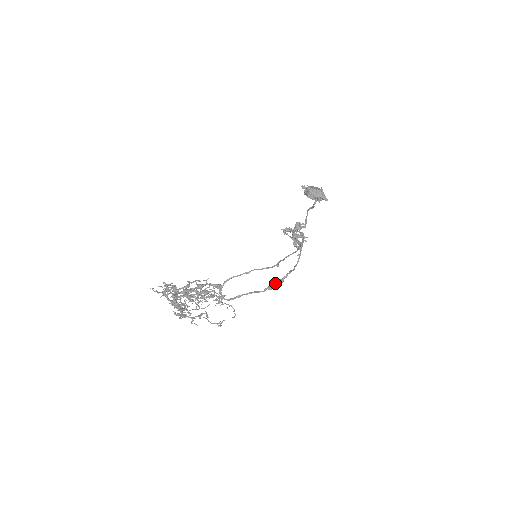
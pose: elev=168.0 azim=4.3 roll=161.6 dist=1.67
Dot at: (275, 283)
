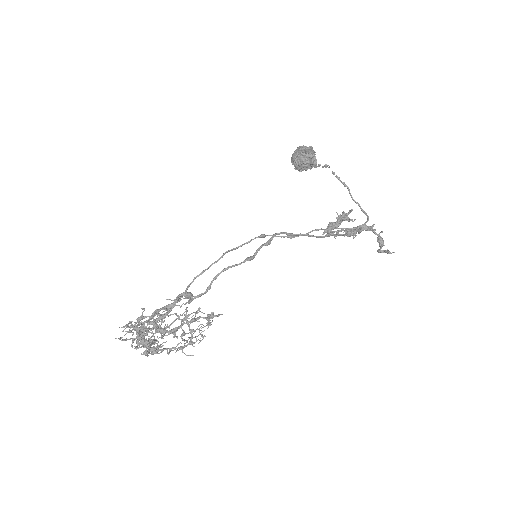
Dot at: (256, 250)
